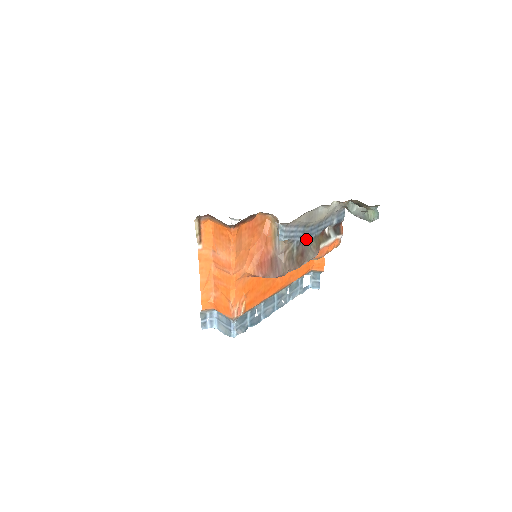
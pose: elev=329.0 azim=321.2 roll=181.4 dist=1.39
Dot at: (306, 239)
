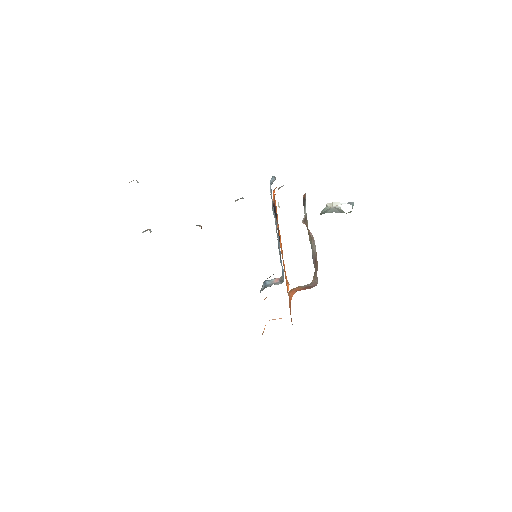
Dot at: (312, 257)
